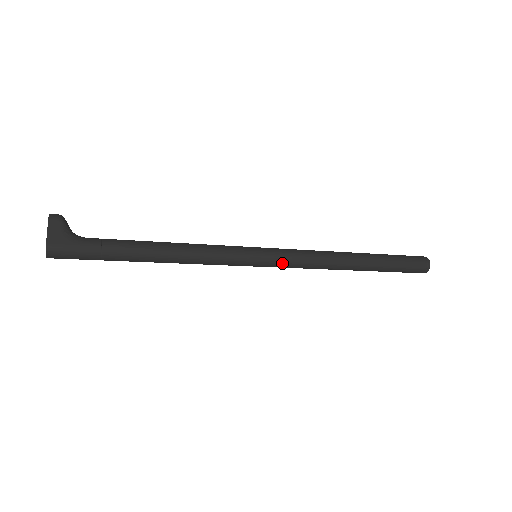
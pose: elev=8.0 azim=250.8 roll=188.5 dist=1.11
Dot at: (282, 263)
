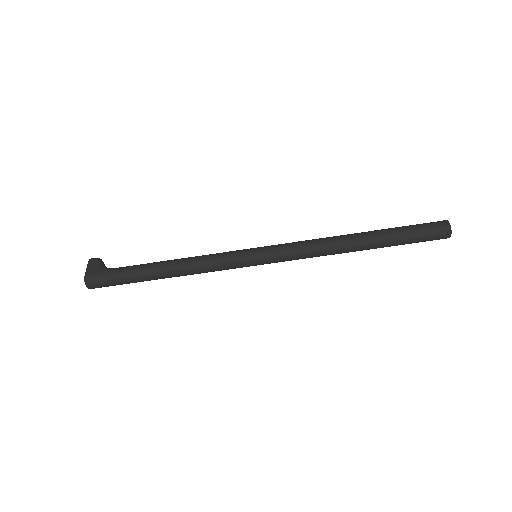
Dot at: (279, 254)
